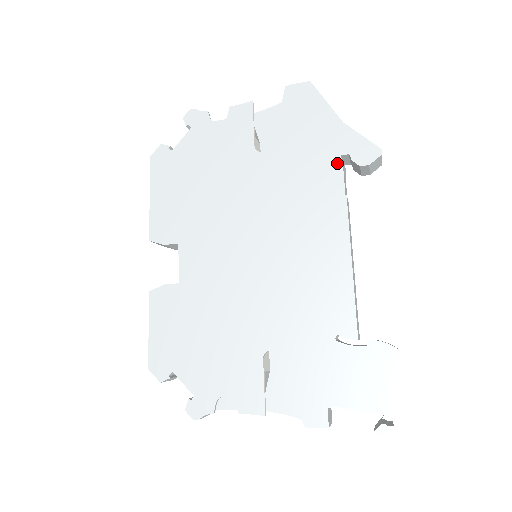
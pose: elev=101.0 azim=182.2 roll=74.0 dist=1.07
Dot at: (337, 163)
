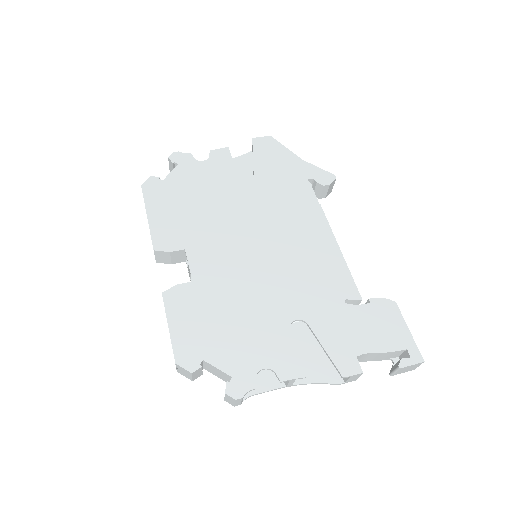
Dot at: (307, 184)
